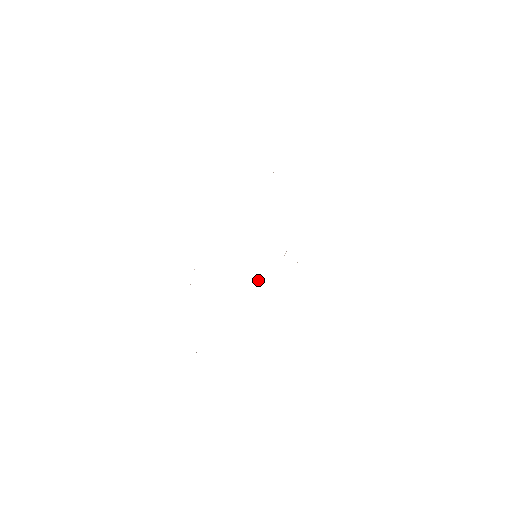
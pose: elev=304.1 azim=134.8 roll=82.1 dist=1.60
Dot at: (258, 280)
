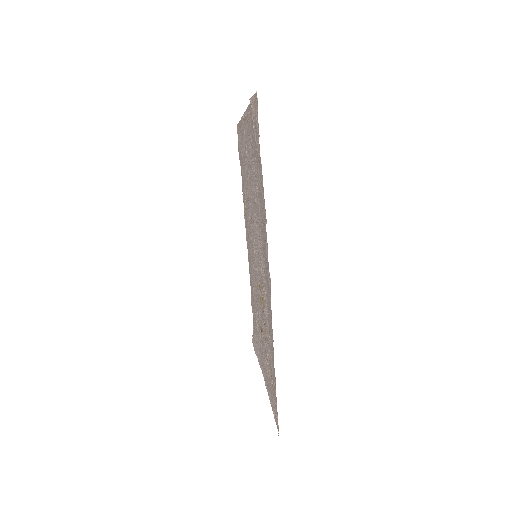
Dot at: (259, 313)
